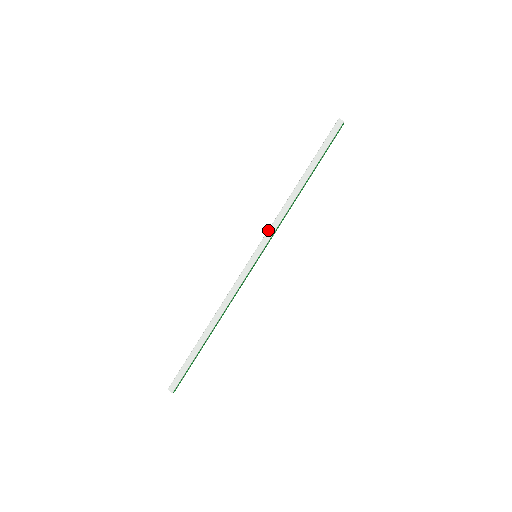
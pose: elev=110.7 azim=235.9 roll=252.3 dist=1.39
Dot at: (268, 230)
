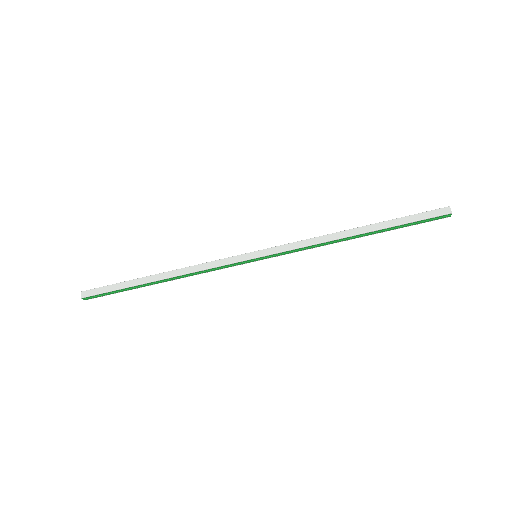
Dot at: occluded
